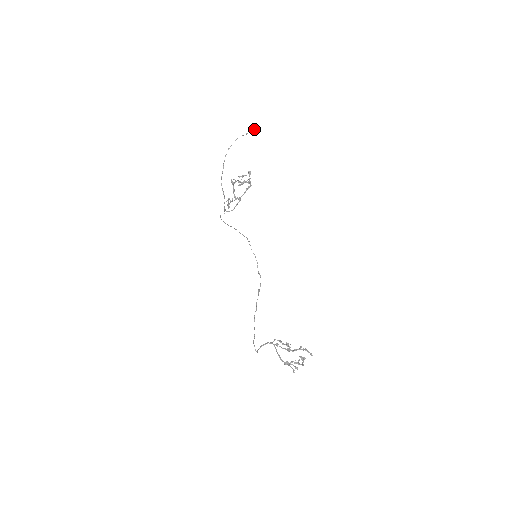
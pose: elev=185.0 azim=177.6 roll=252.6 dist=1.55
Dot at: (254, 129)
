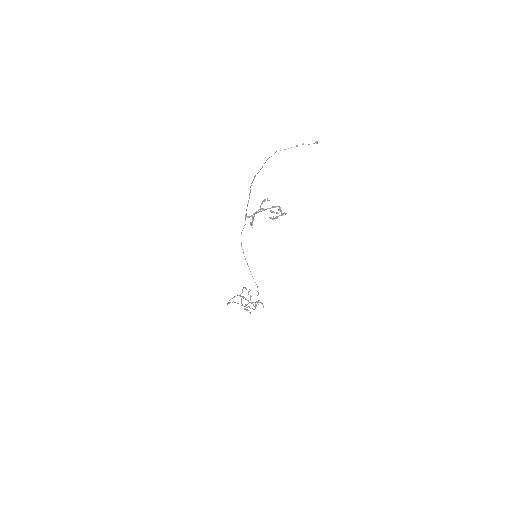
Dot at: occluded
